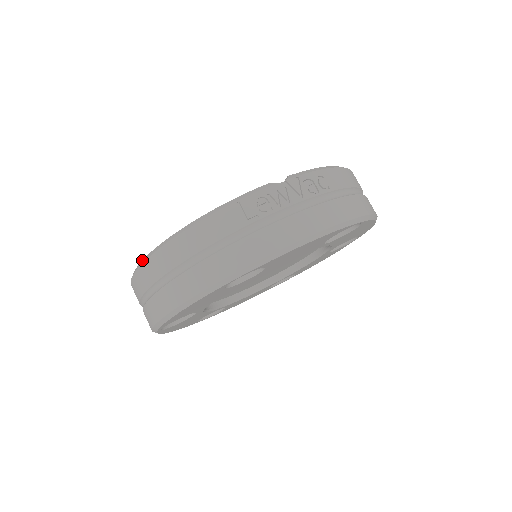
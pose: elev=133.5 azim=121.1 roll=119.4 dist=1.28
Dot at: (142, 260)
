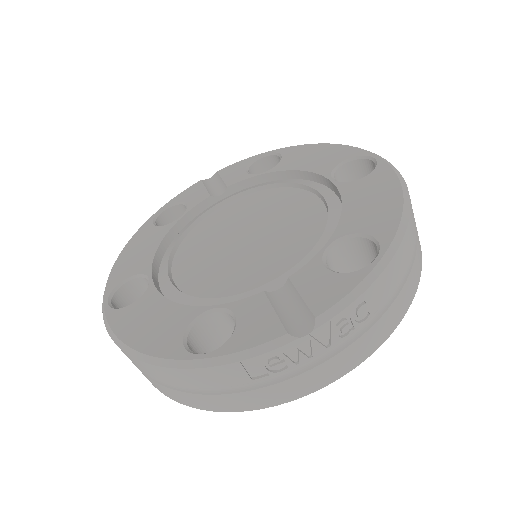
Dot at: (116, 337)
